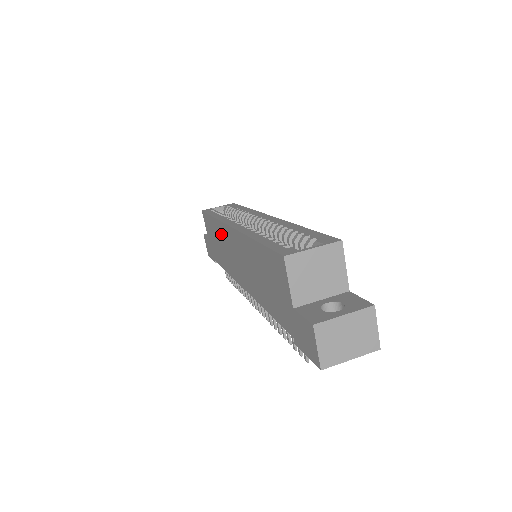
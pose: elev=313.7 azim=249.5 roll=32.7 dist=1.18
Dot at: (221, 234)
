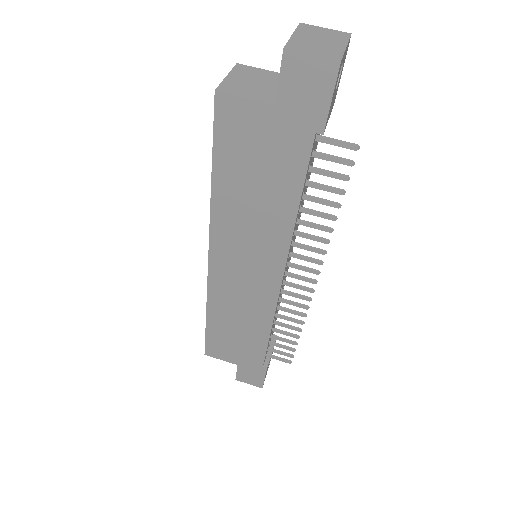
Dot at: (223, 303)
